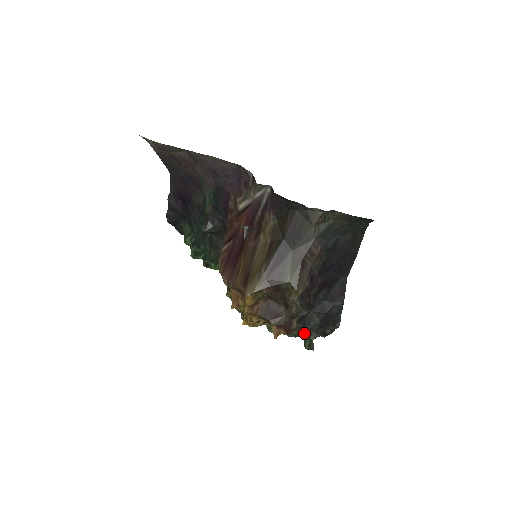
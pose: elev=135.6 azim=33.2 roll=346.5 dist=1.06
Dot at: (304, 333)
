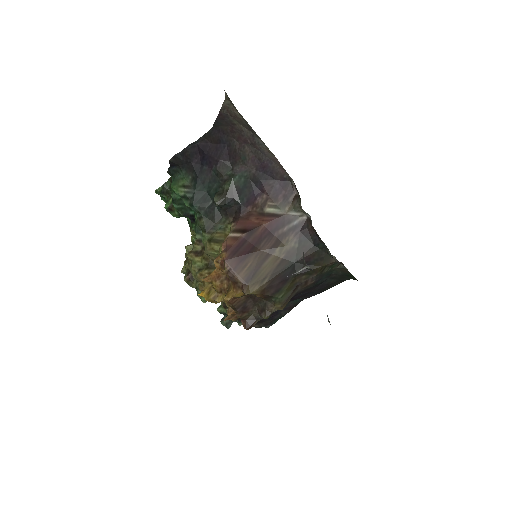
Dot at: occluded
